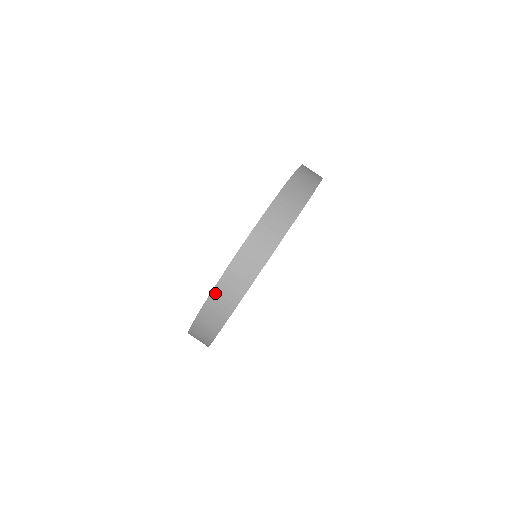
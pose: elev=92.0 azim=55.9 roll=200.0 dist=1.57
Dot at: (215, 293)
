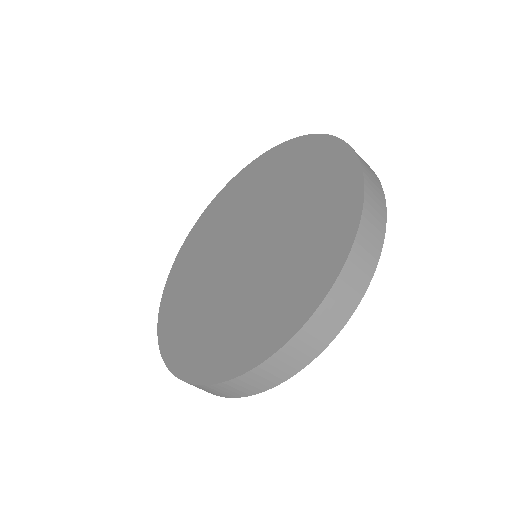
Dot at: (252, 373)
